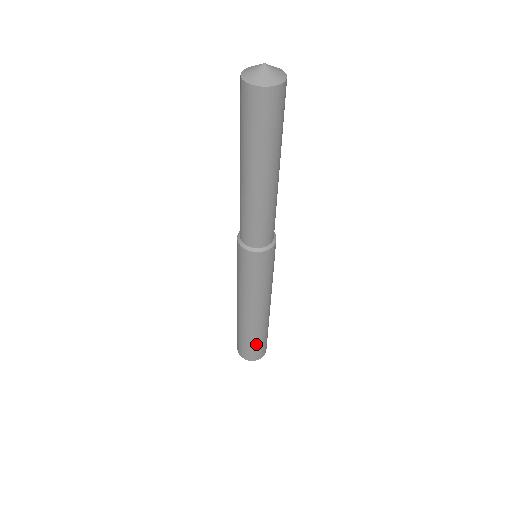
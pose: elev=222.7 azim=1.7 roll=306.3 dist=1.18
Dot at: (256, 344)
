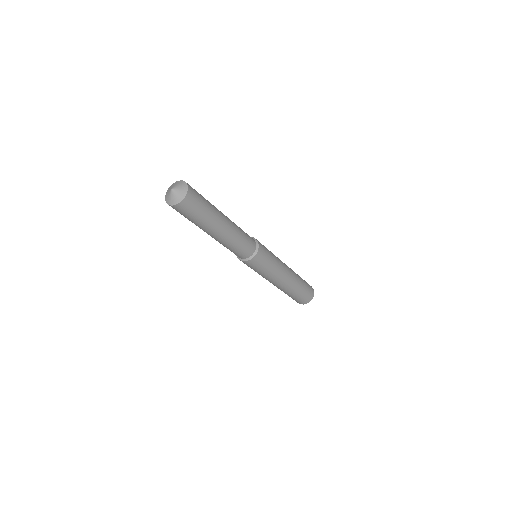
Dot at: (293, 297)
